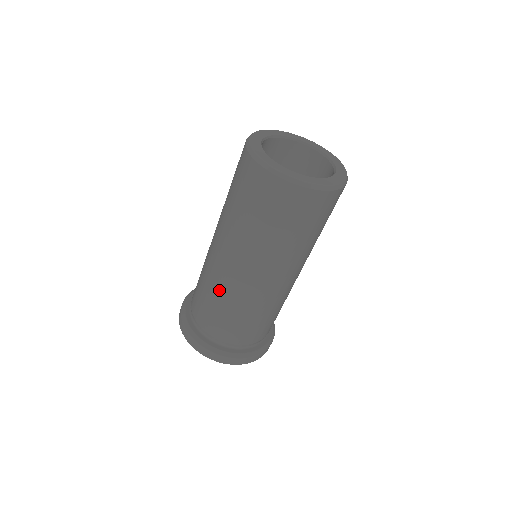
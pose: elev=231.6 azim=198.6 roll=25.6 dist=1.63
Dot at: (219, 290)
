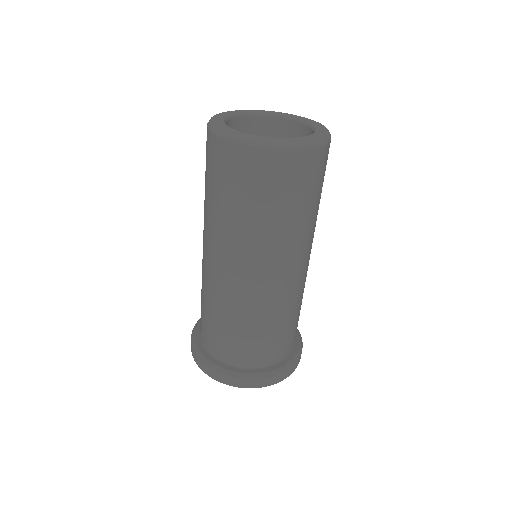
Dot at: (223, 302)
